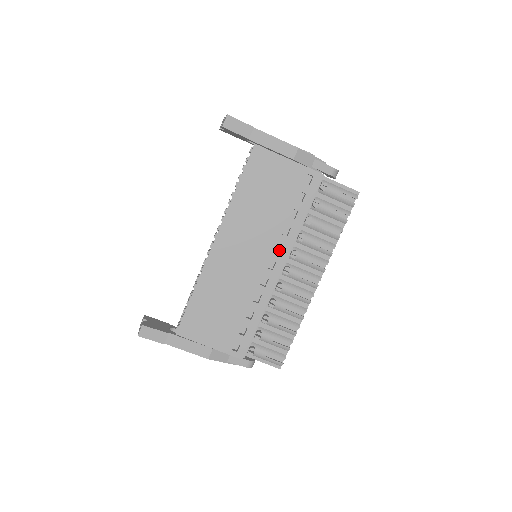
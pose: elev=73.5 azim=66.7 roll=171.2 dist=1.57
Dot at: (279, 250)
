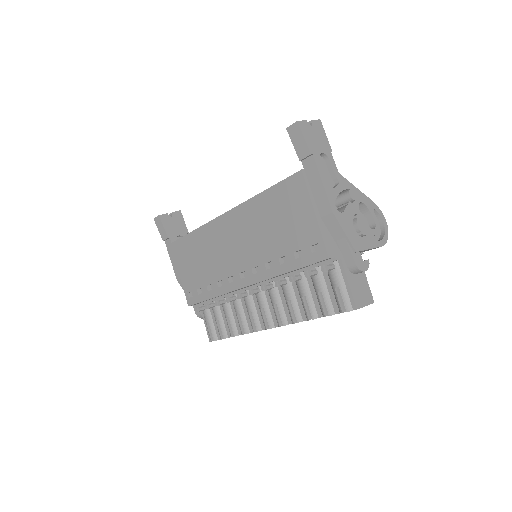
Dot at: occluded
